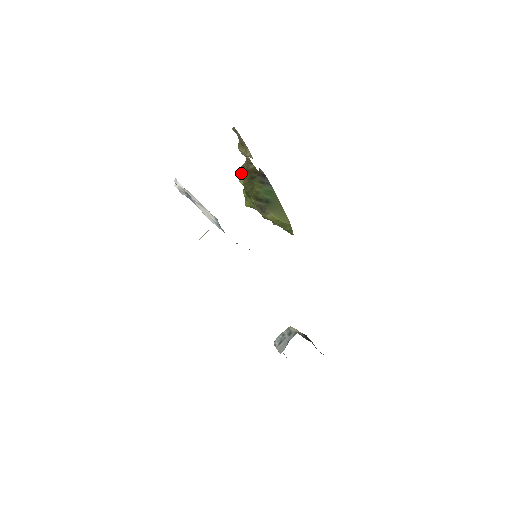
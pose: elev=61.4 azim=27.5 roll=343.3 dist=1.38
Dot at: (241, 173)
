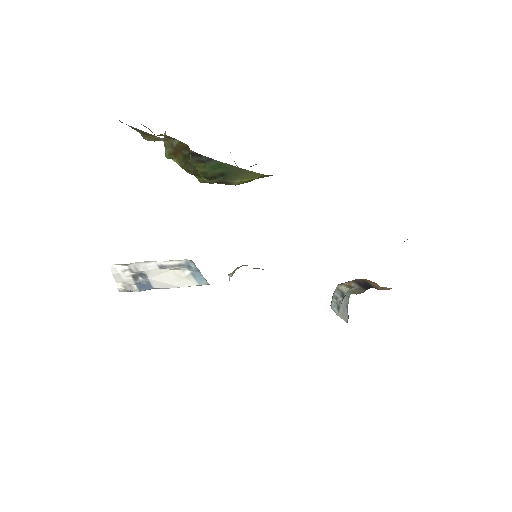
Dot at: (170, 156)
